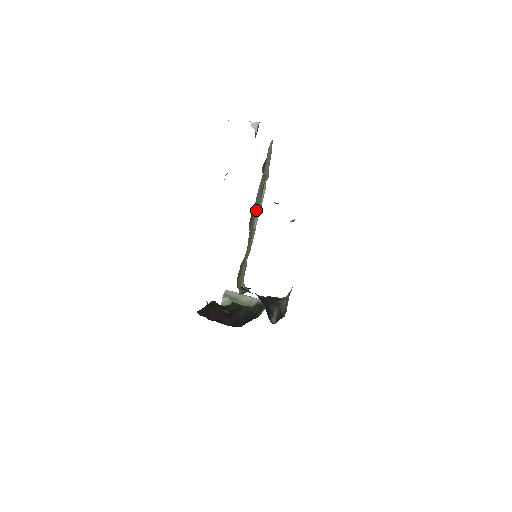
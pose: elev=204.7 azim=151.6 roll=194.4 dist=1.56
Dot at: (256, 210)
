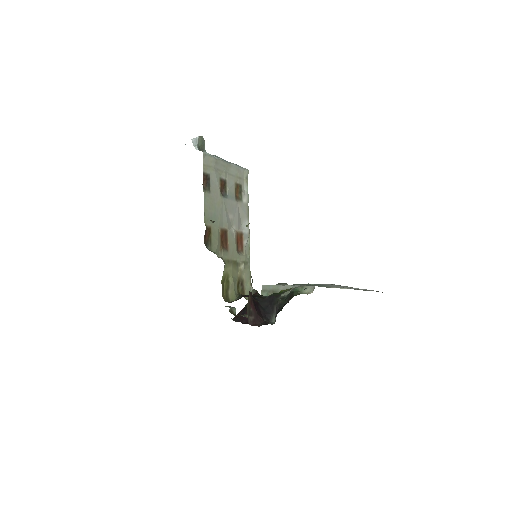
Dot at: (232, 217)
